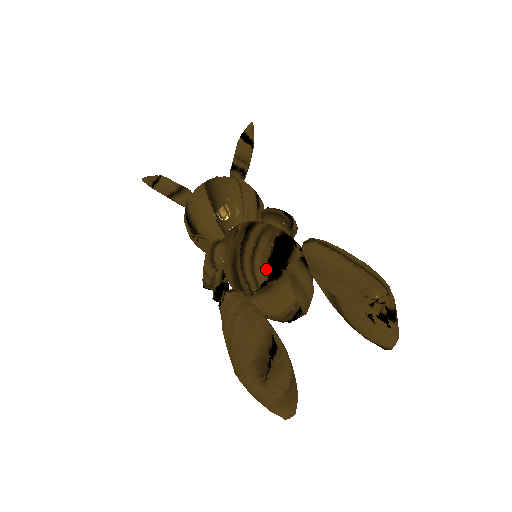
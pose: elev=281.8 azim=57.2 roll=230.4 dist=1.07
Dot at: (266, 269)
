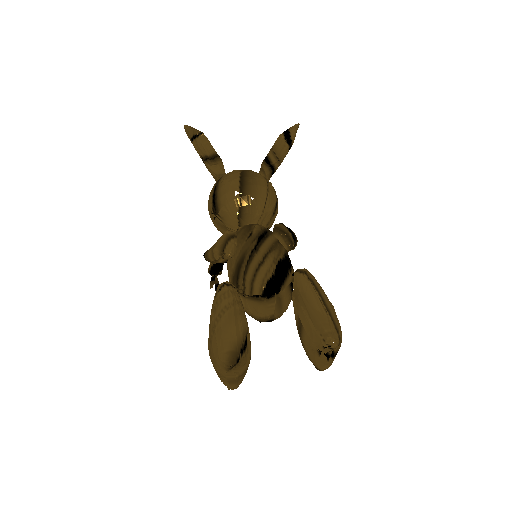
Dot at: (264, 288)
